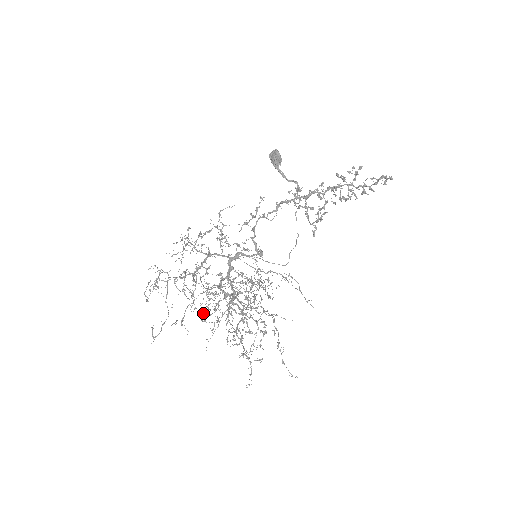
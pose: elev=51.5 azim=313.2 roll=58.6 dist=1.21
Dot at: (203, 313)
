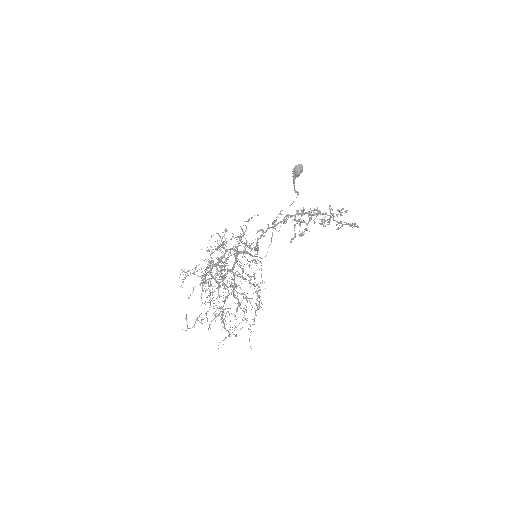
Dot at: occluded
